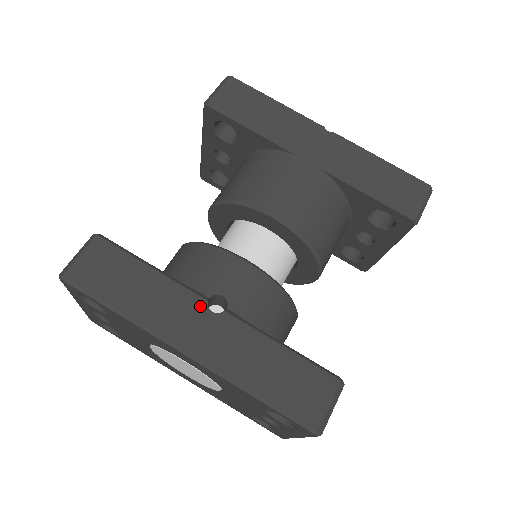
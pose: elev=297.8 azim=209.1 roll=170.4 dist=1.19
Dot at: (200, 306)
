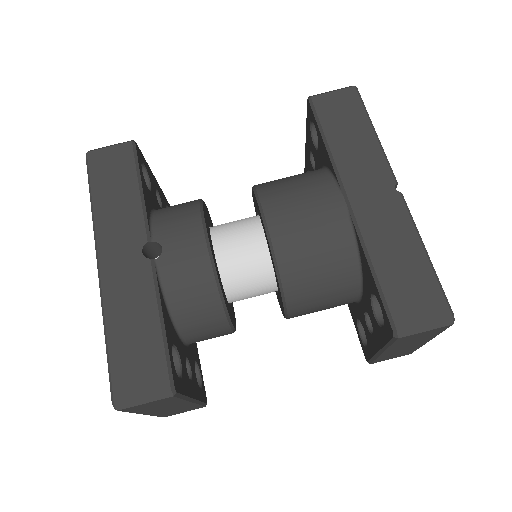
Dot at: (139, 241)
